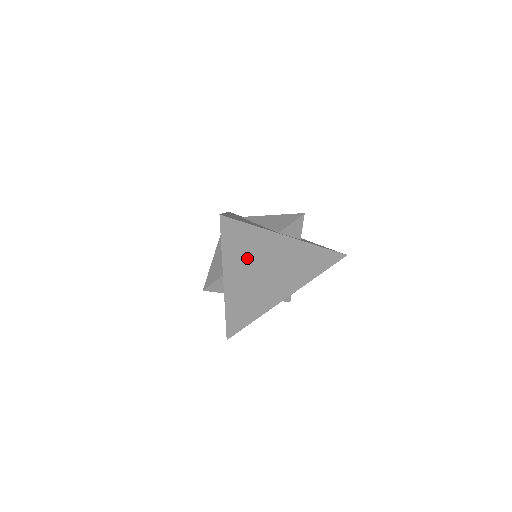
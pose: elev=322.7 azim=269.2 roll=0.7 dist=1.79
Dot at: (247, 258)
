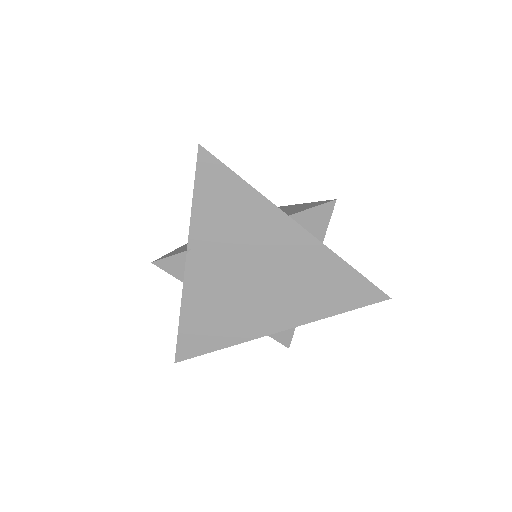
Dot at: (229, 236)
